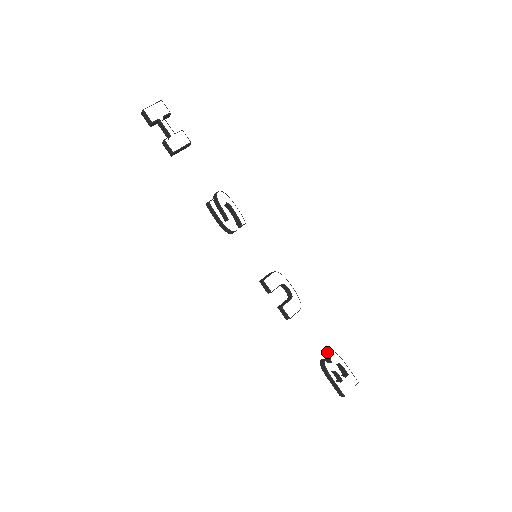
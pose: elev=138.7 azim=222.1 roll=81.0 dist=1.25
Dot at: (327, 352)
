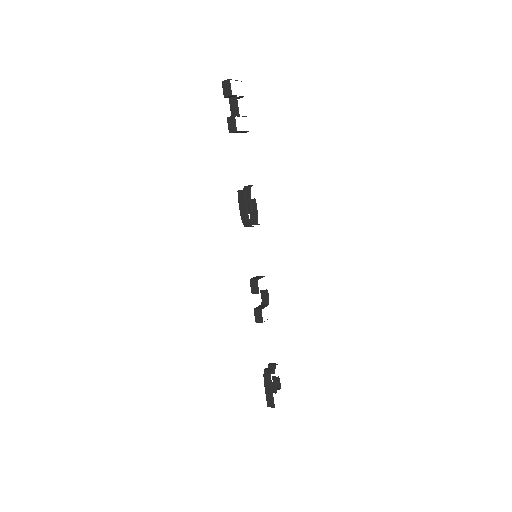
Dot at: (272, 363)
